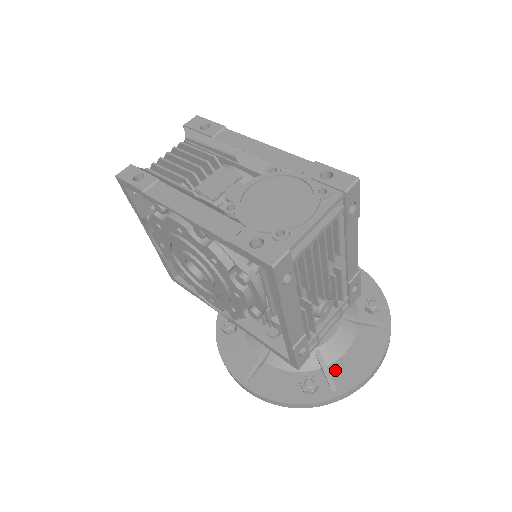
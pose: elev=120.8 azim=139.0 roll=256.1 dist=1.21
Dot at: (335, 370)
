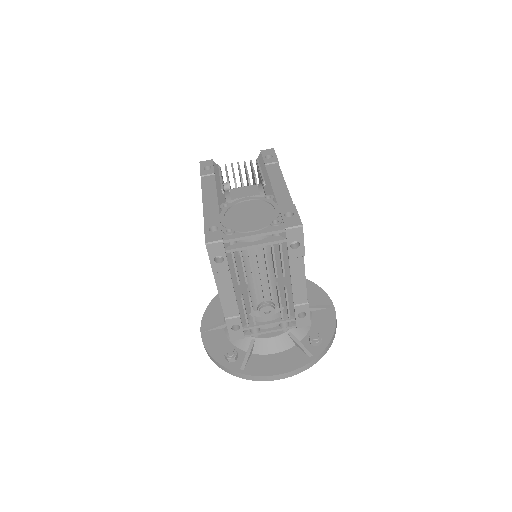
Dot at: (255, 359)
